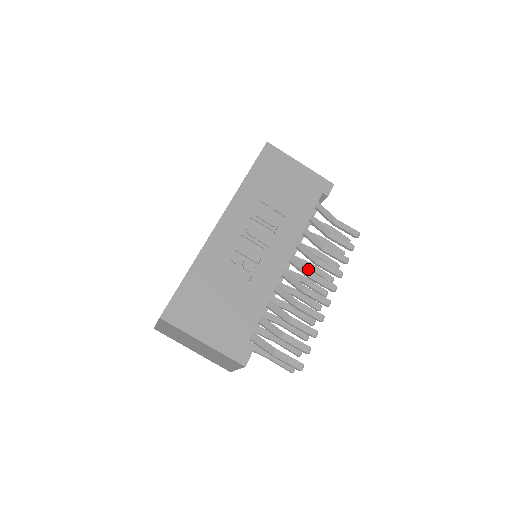
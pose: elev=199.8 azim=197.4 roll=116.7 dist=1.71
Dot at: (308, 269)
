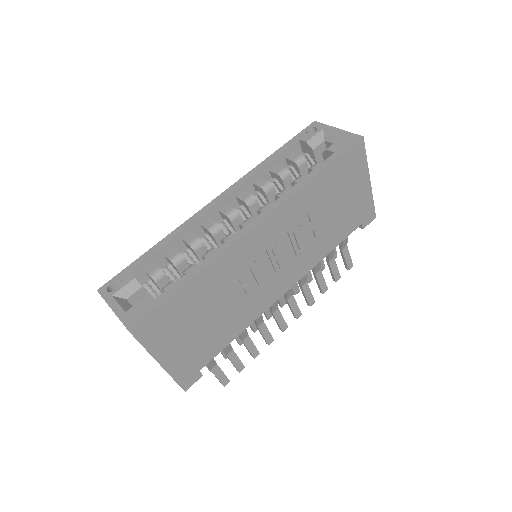
Dot at: (292, 292)
